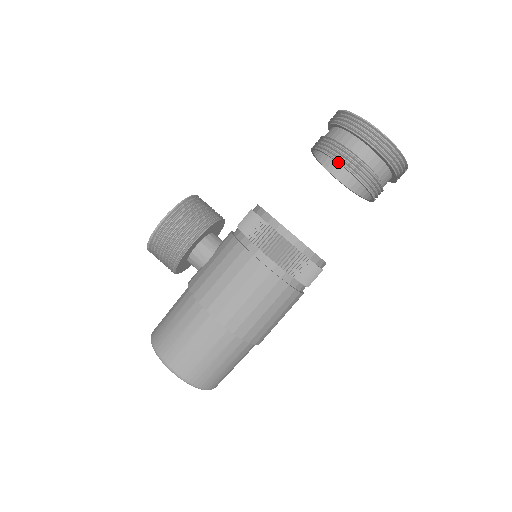
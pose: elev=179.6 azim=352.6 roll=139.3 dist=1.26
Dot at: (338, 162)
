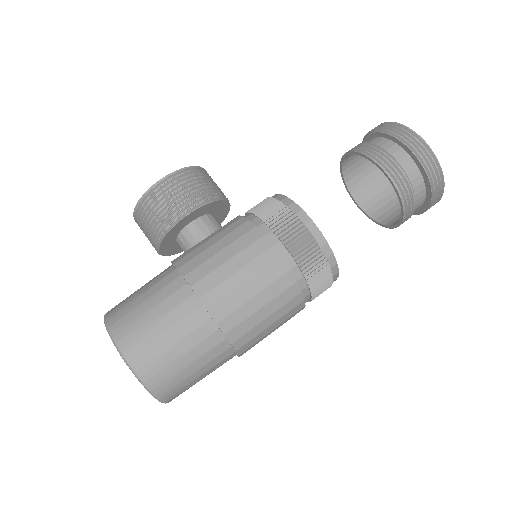
Dot at: (377, 163)
